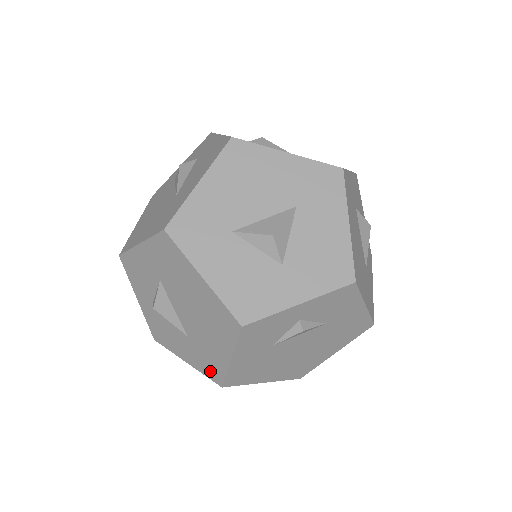
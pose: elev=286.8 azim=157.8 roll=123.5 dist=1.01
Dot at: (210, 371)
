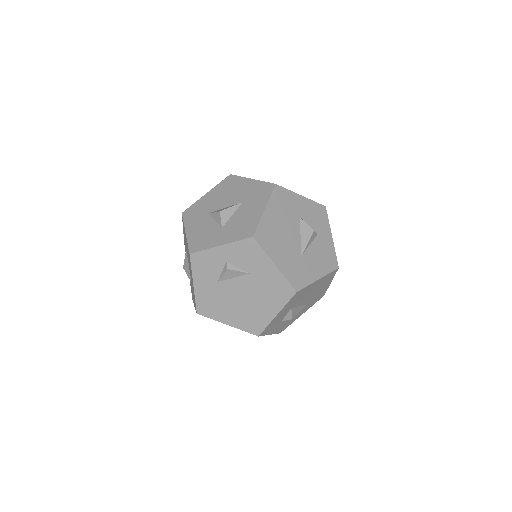
Dot at: occluded
